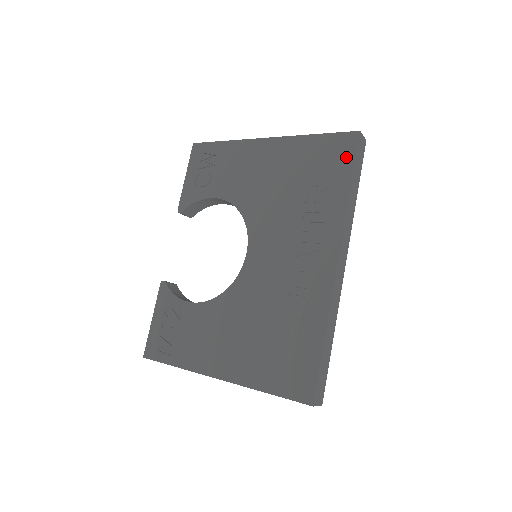
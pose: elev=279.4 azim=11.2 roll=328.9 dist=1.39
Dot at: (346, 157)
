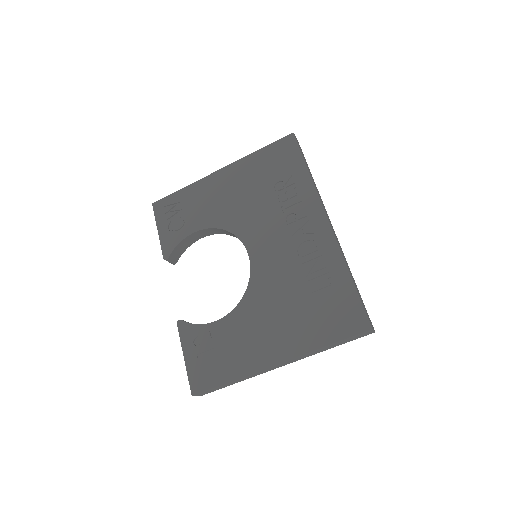
Dot at: (293, 152)
